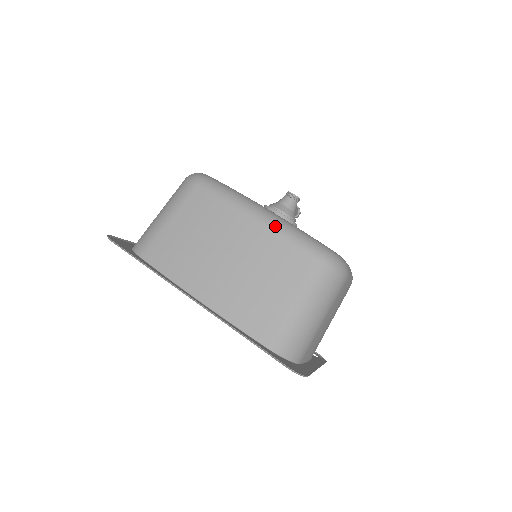
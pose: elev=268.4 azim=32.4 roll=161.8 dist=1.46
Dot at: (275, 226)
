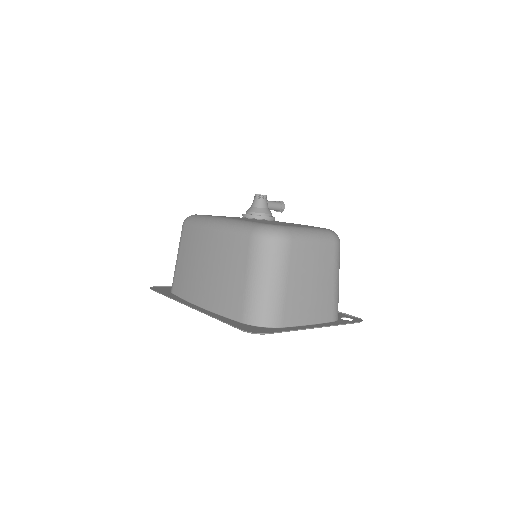
Dot at: (223, 228)
